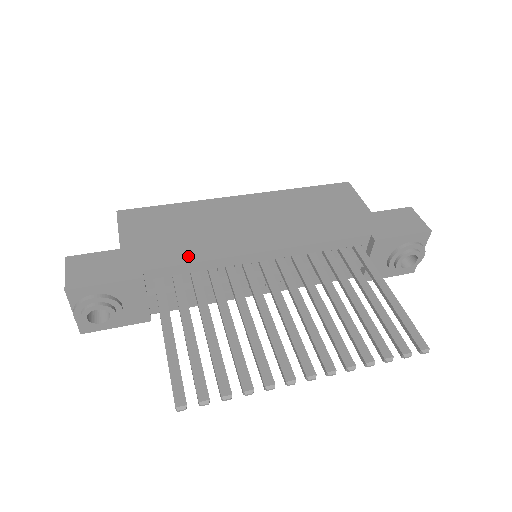
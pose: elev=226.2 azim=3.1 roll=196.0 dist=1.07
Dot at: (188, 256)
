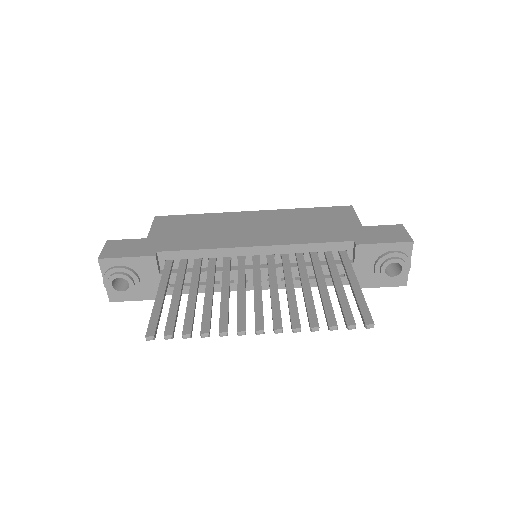
Dot at: (194, 245)
